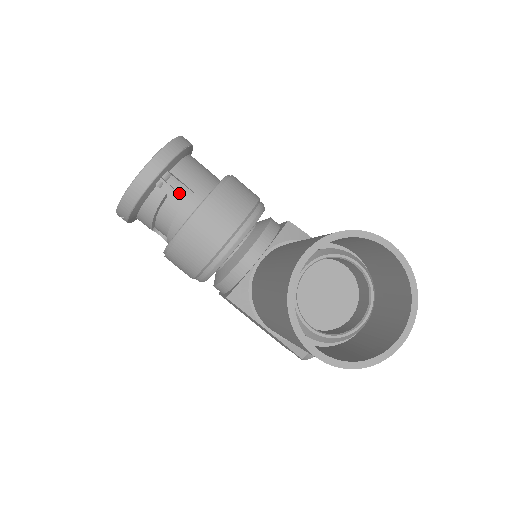
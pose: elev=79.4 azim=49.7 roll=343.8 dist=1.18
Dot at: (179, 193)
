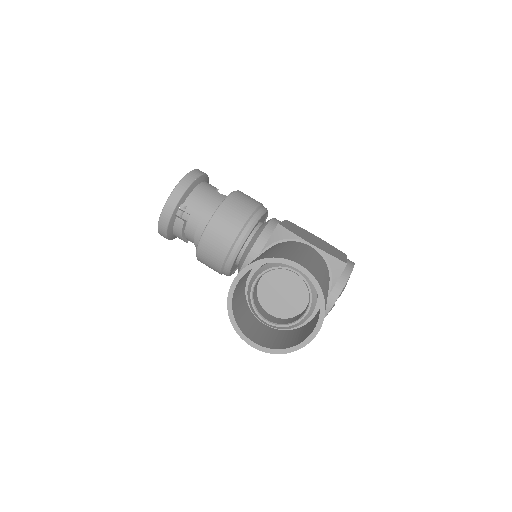
Dot at: (193, 218)
